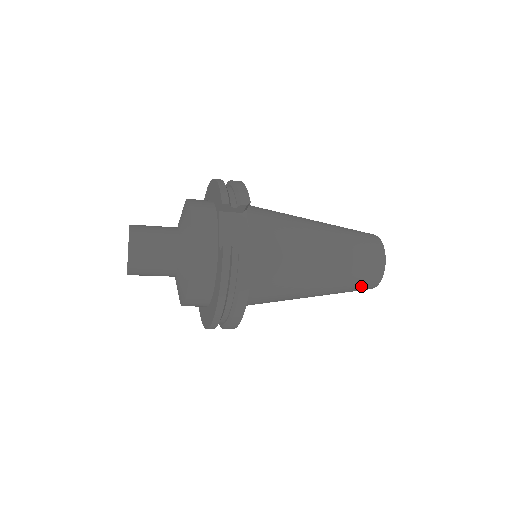
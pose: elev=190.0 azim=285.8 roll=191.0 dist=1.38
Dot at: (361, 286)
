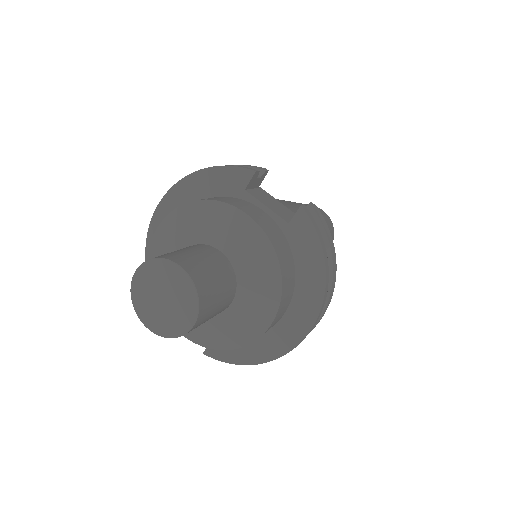
Dot at: occluded
